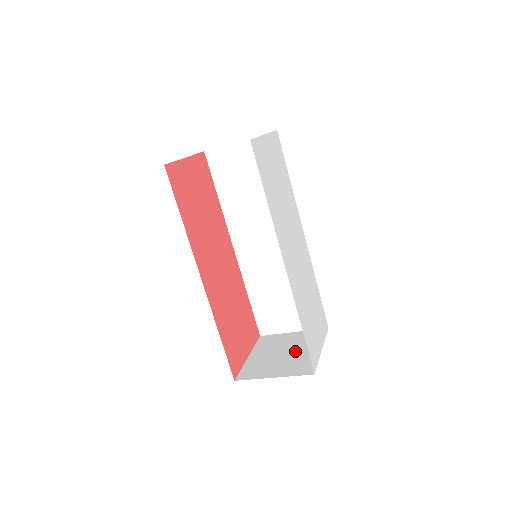
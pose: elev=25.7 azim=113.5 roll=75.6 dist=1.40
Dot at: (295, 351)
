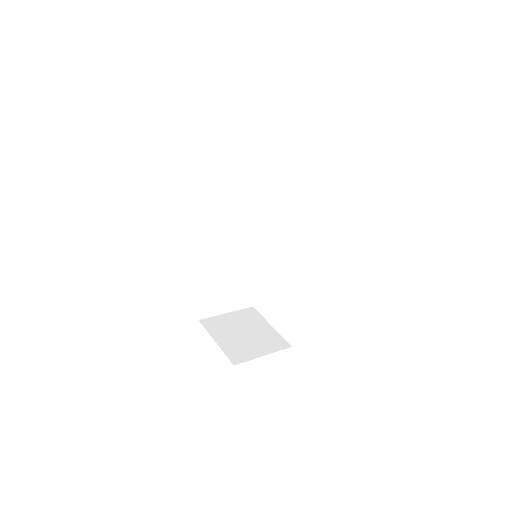
Dot at: (252, 330)
